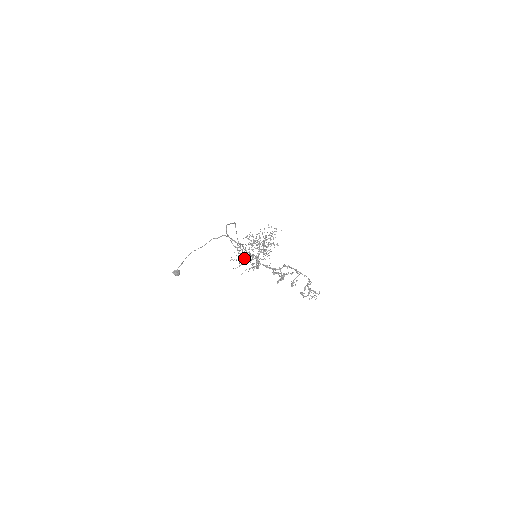
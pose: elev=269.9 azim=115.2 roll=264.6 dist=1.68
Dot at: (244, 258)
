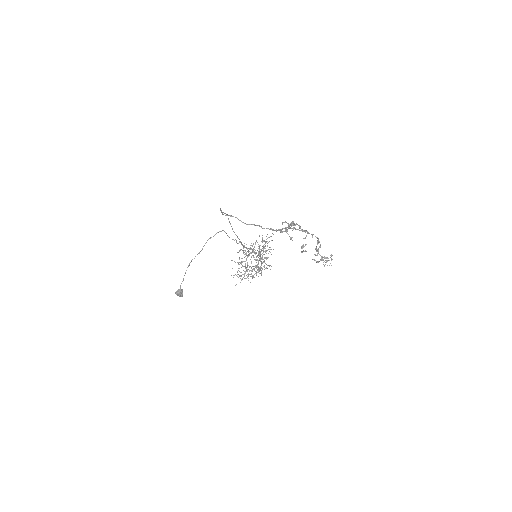
Dot at: (244, 271)
